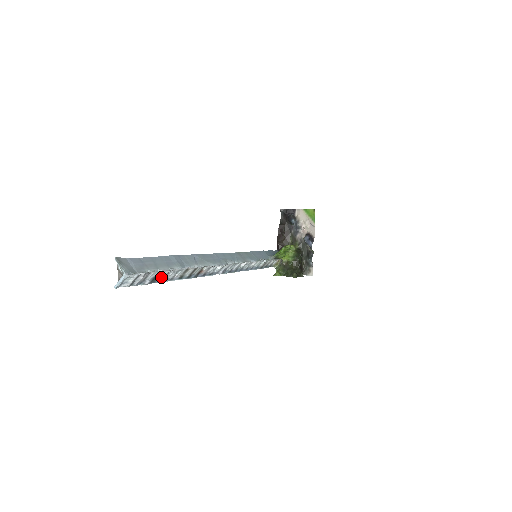
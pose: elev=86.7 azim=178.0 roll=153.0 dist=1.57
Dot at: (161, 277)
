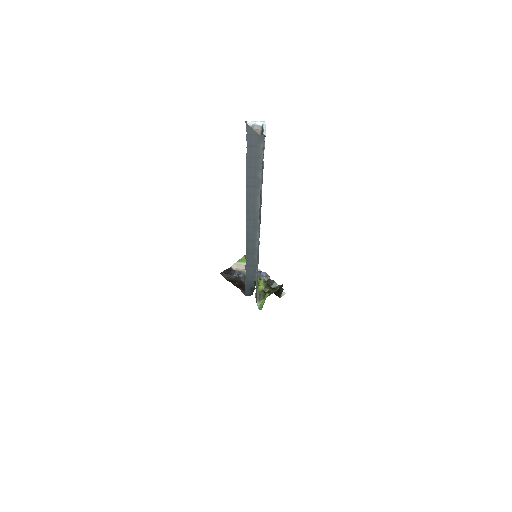
Dot at: (261, 175)
